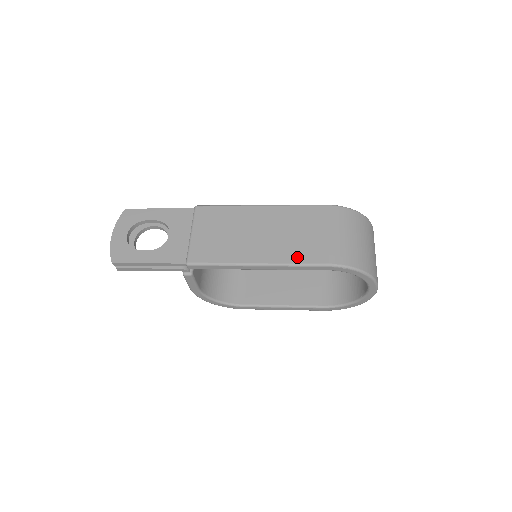
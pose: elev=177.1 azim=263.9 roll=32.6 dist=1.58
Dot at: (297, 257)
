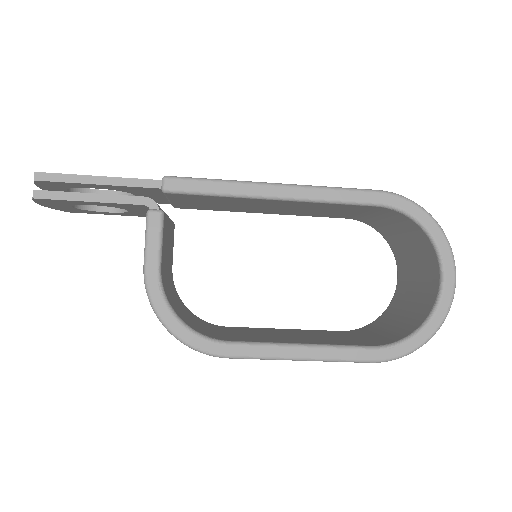
Dot at: occluded
